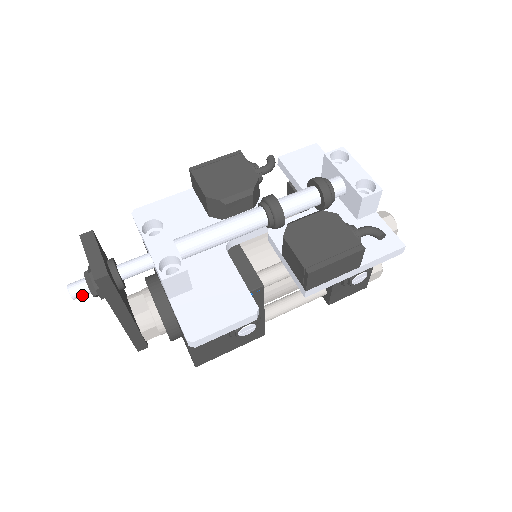
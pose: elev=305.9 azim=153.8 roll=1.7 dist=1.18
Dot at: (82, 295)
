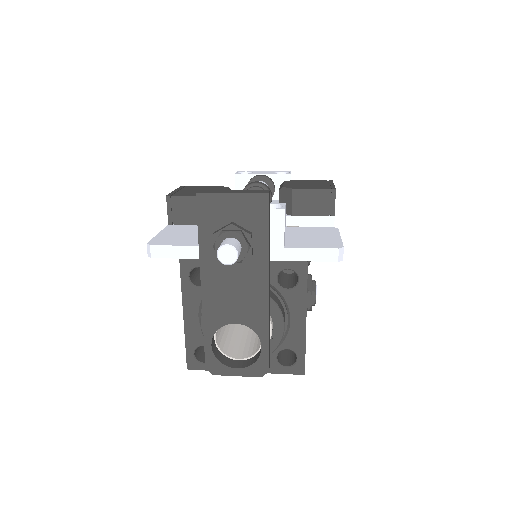
Dot at: (239, 252)
